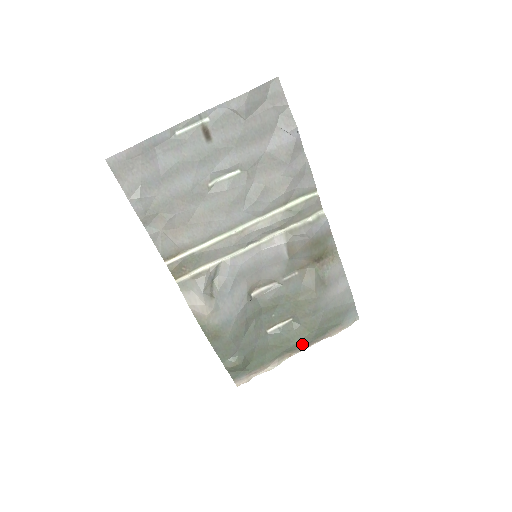
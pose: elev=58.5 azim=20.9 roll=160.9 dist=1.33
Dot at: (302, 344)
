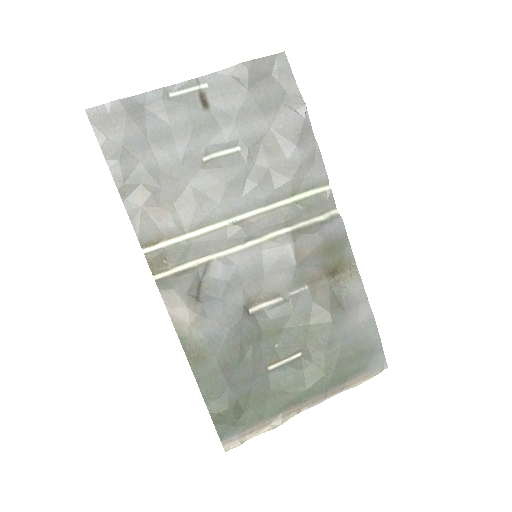
Dot at: (314, 392)
